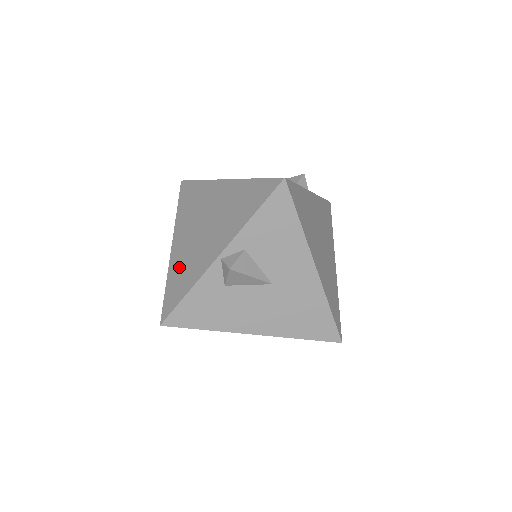
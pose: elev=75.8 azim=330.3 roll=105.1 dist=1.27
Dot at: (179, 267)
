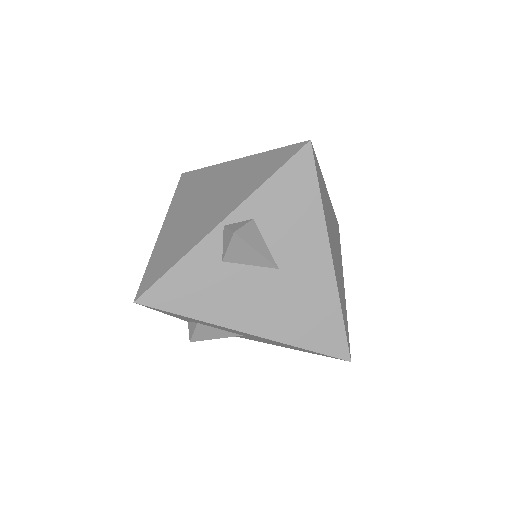
Dot at: (168, 243)
